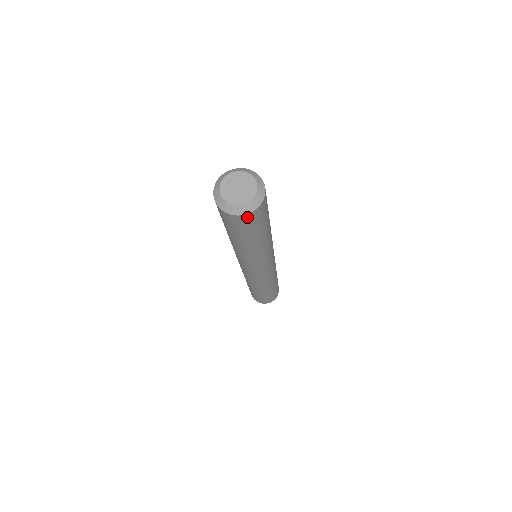
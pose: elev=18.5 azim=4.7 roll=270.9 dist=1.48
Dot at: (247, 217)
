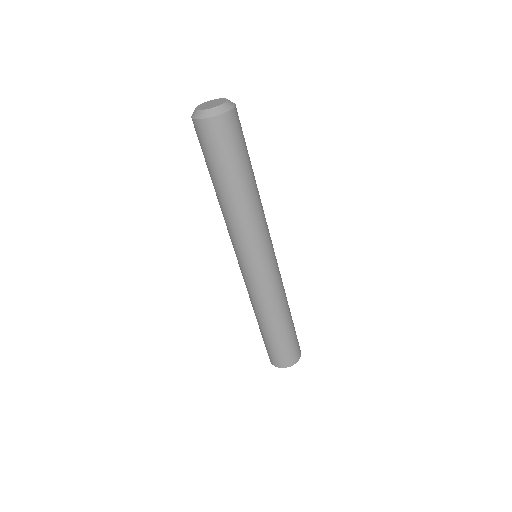
Dot at: (225, 121)
